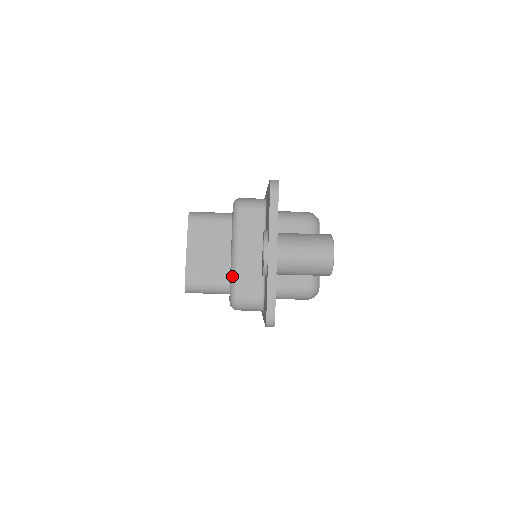
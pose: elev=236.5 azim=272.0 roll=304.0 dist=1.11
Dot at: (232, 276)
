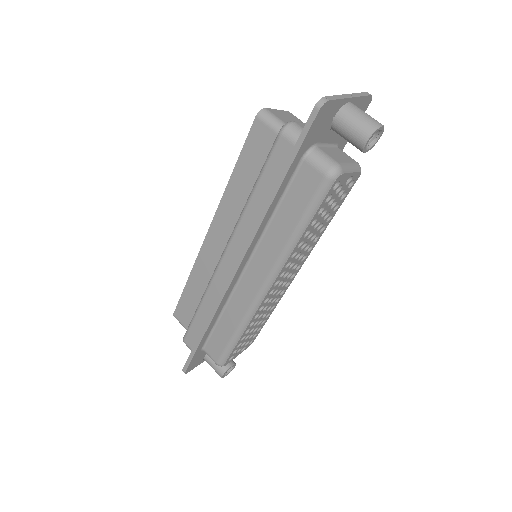
Dot at: occluded
